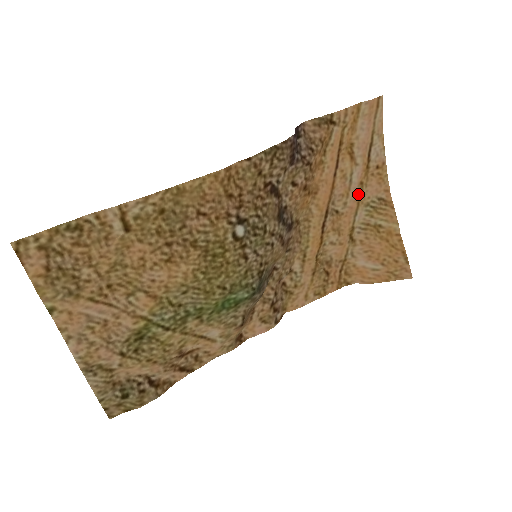
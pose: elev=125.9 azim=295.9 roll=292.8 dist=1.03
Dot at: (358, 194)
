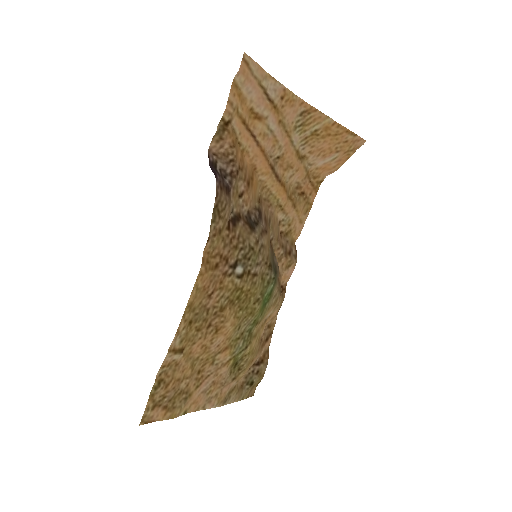
Dot at: (283, 131)
